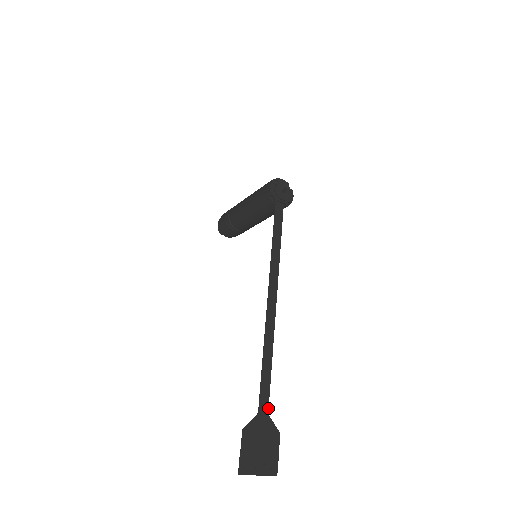
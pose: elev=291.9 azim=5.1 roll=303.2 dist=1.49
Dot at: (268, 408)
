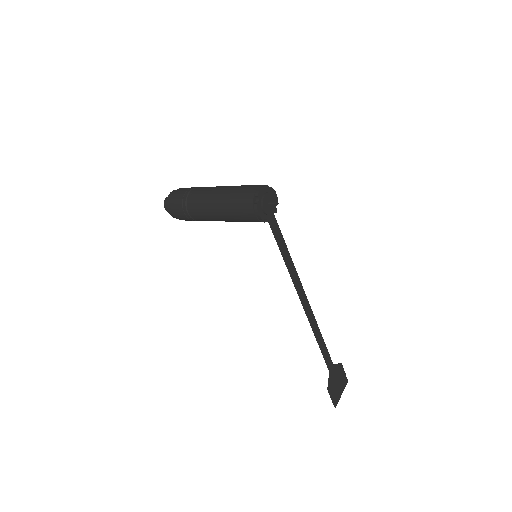
Dot at: (332, 362)
